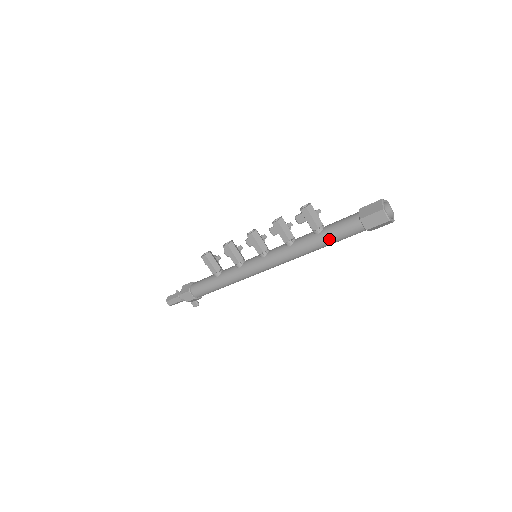
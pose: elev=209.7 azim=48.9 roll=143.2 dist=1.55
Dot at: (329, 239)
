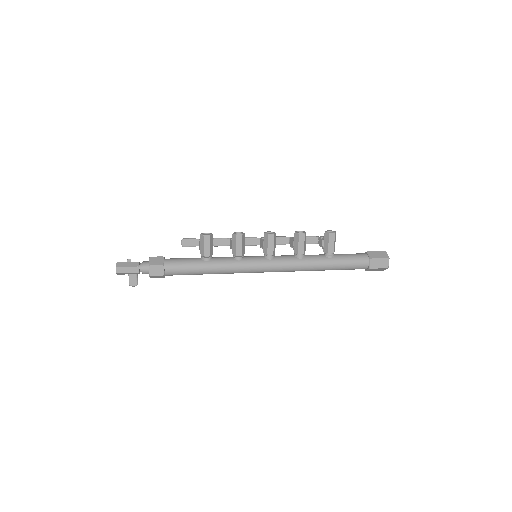
Dot at: (338, 265)
